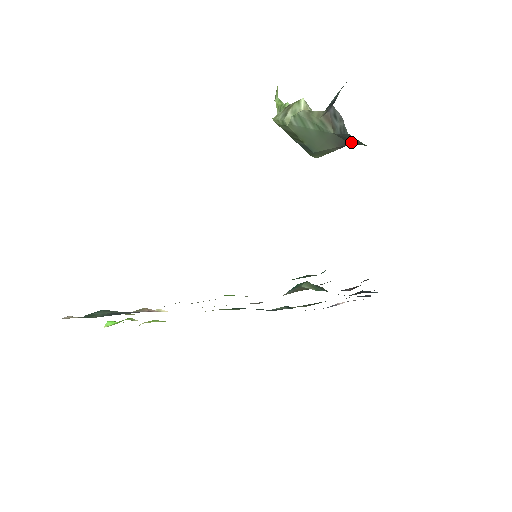
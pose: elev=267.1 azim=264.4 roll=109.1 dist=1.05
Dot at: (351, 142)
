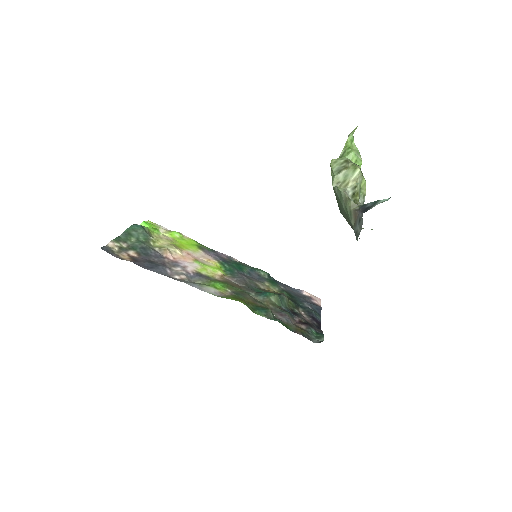
Dot at: occluded
